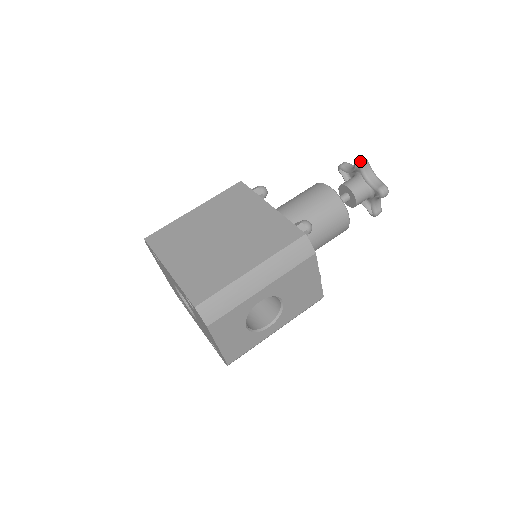
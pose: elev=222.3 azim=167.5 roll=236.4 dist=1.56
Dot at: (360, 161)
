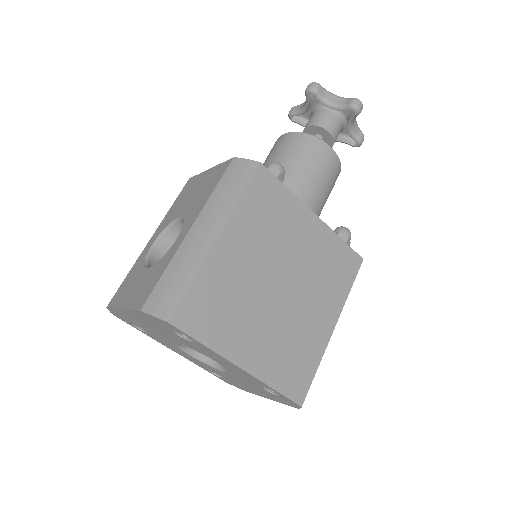
Dot at: (360, 109)
